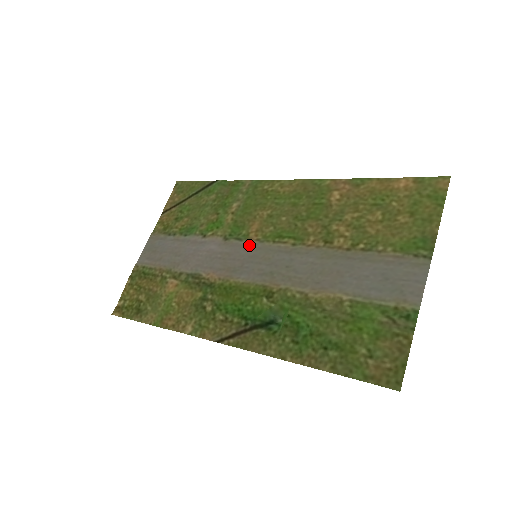
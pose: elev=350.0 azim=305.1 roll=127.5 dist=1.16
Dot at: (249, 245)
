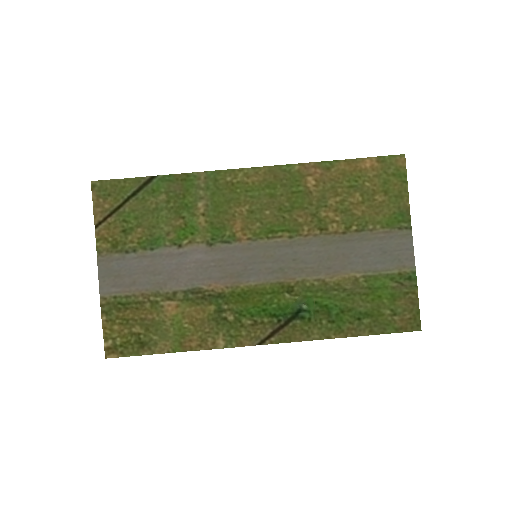
Dot at: (242, 246)
